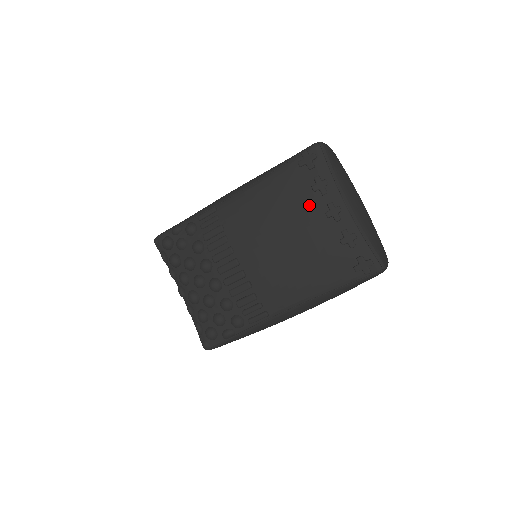
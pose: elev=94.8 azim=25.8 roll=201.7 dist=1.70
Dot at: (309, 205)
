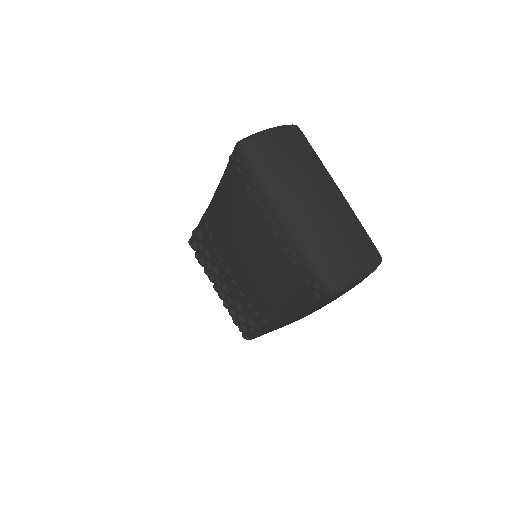
Dot at: (250, 218)
